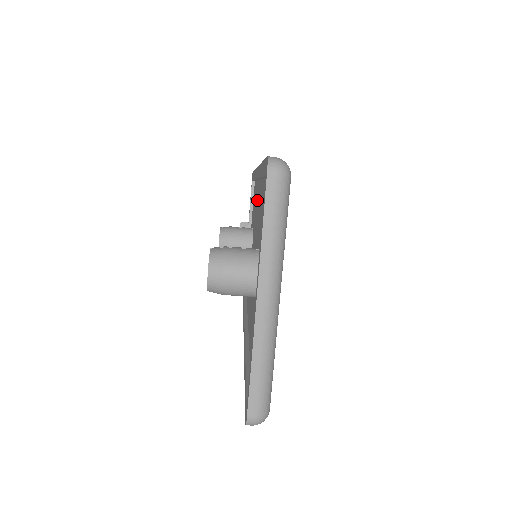
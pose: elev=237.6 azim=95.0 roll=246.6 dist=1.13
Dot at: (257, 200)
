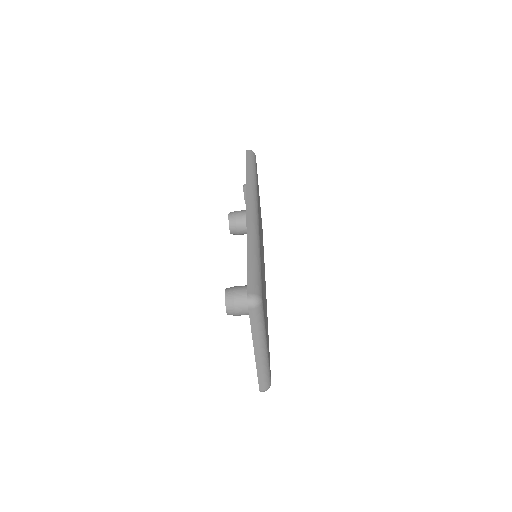
Dot at: occluded
